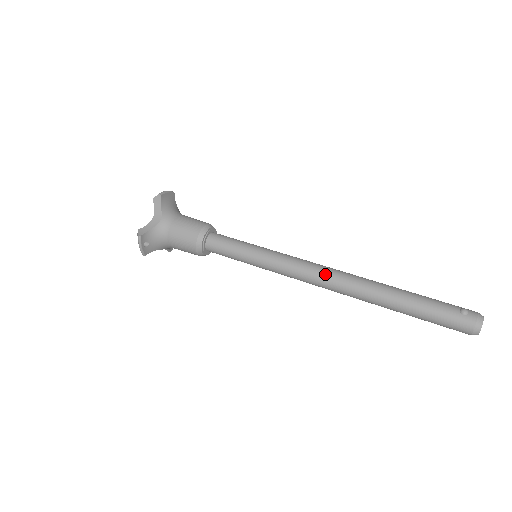
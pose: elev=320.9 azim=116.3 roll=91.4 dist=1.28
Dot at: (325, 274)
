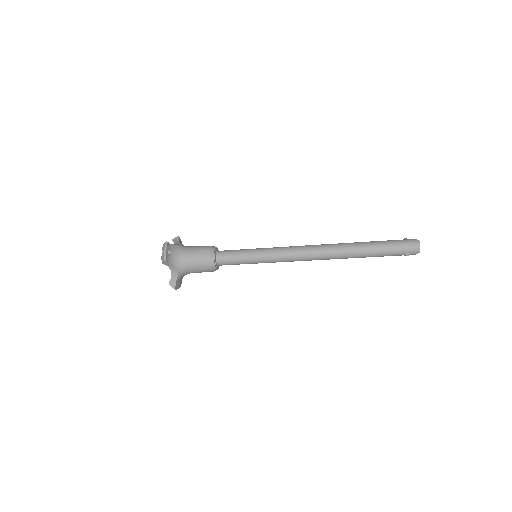
Dot at: (311, 245)
